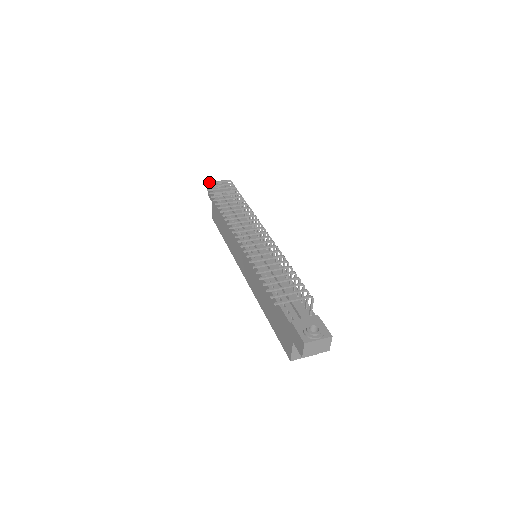
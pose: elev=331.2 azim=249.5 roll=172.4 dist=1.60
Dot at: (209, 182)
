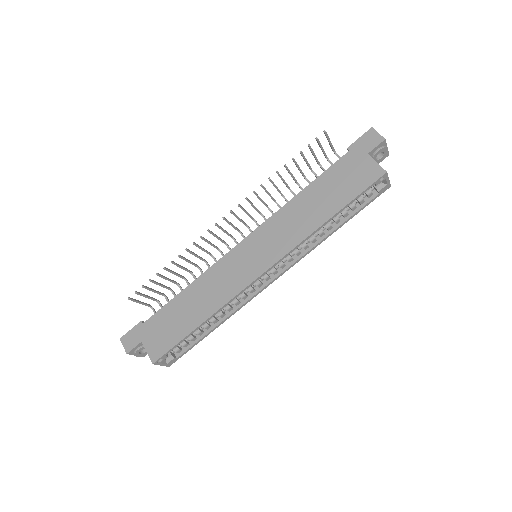
Dot at: (132, 299)
